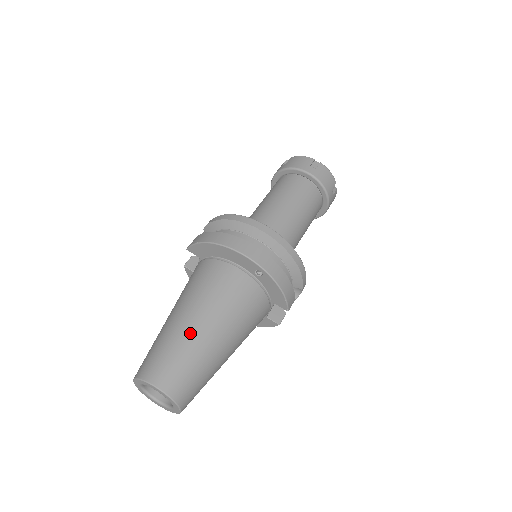
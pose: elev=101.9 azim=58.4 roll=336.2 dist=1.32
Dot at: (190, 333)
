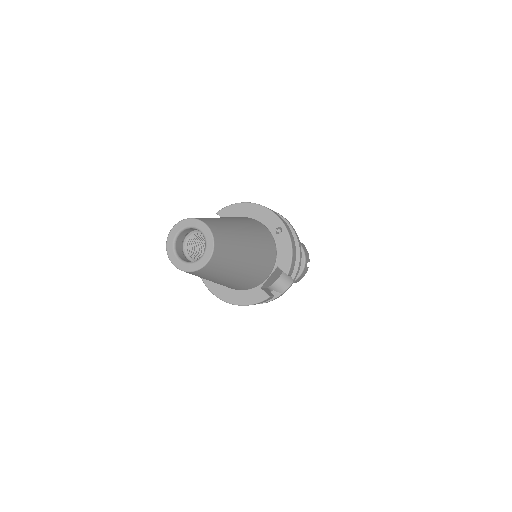
Dot at: (230, 222)
